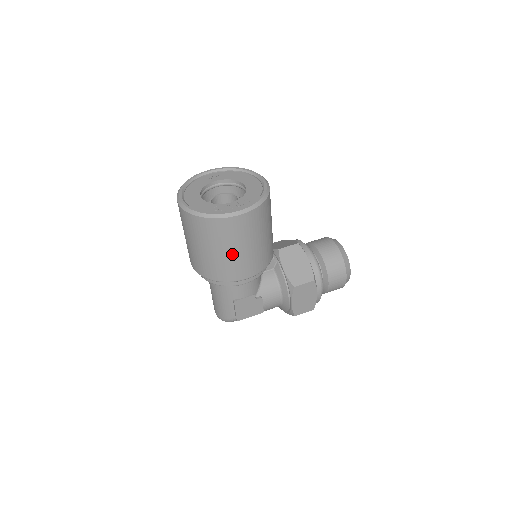
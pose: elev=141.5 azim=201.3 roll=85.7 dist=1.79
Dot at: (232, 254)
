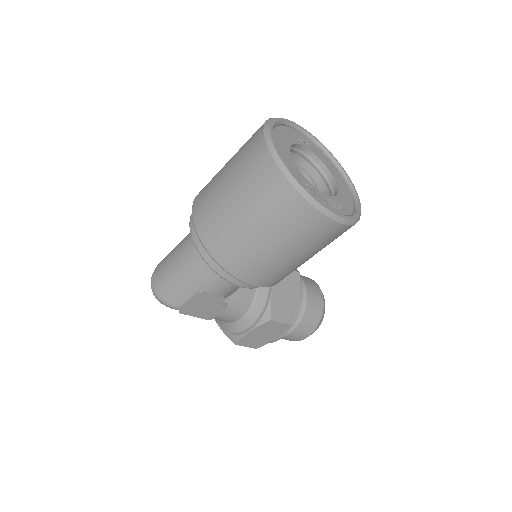
Dot at: (274, 251)
